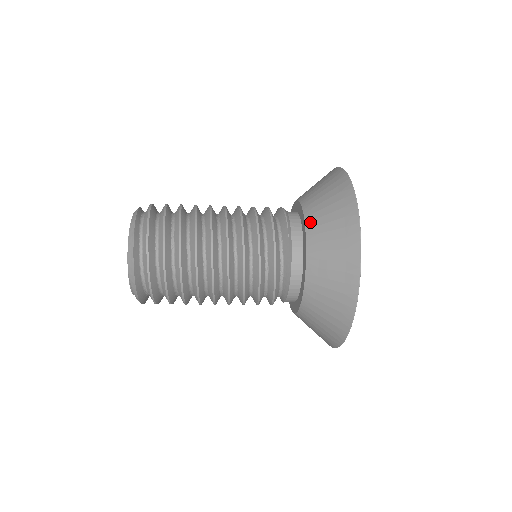
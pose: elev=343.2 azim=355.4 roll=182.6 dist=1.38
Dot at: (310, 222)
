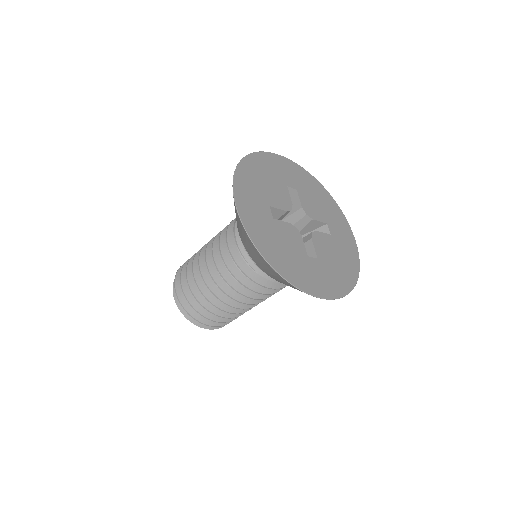
Dot at: (257, 264)
